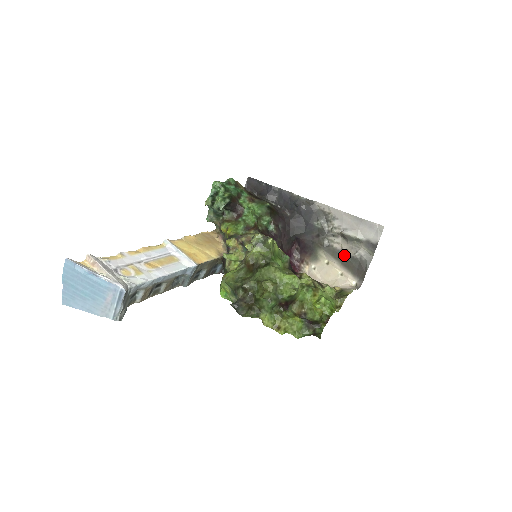
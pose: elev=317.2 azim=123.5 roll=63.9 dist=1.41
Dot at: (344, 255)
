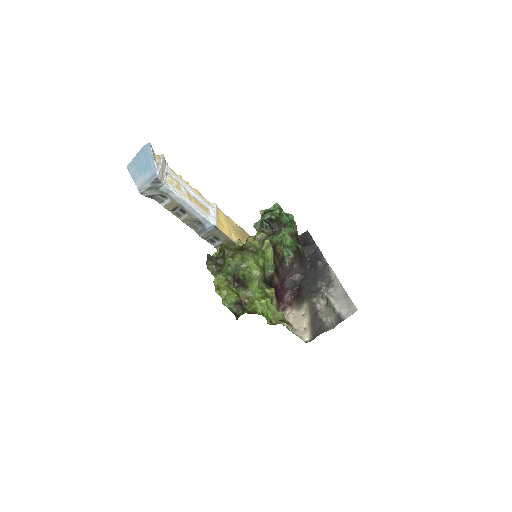
Dot at: (317, 314)
